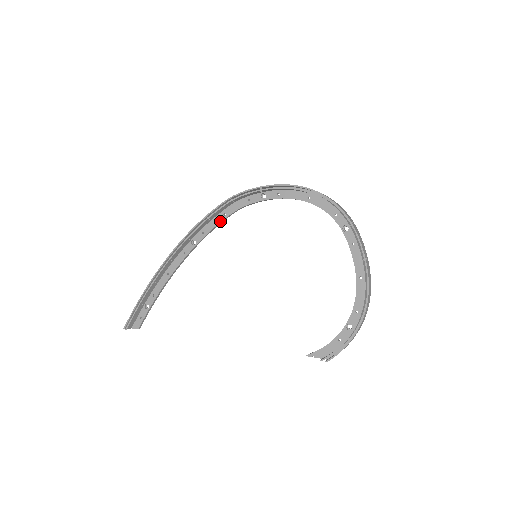
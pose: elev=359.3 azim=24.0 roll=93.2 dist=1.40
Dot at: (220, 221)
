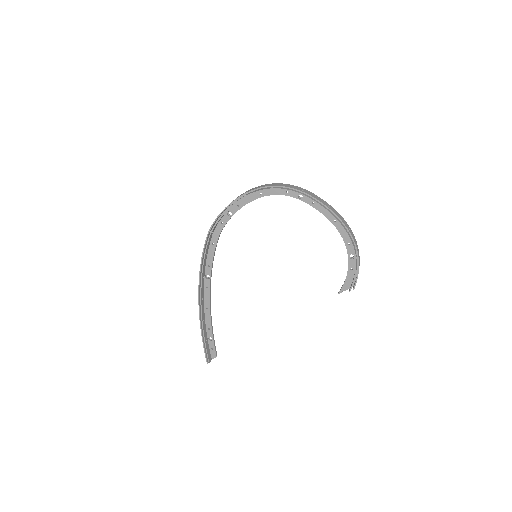
Dot at: (214, 251)
